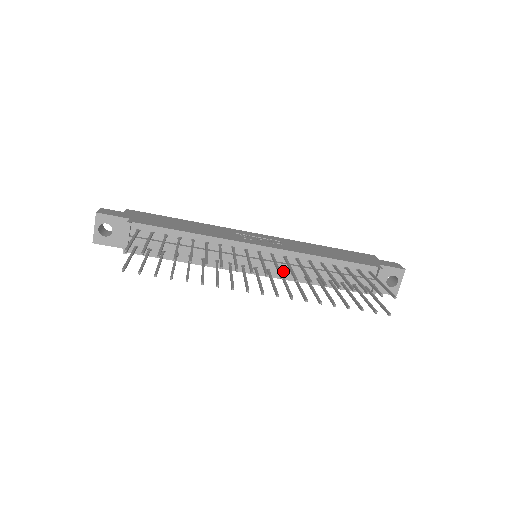
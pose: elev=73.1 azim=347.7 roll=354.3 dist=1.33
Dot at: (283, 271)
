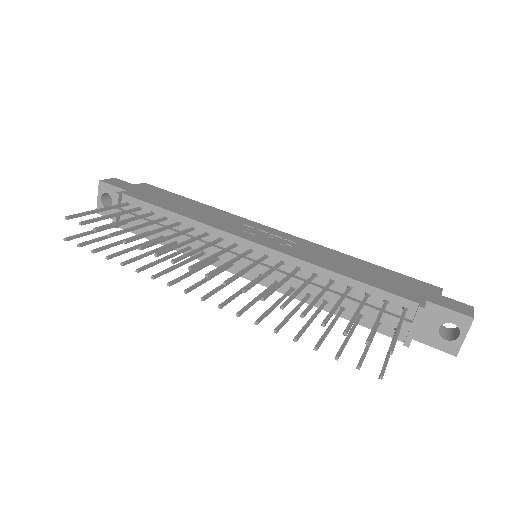
Dot at: occluded
